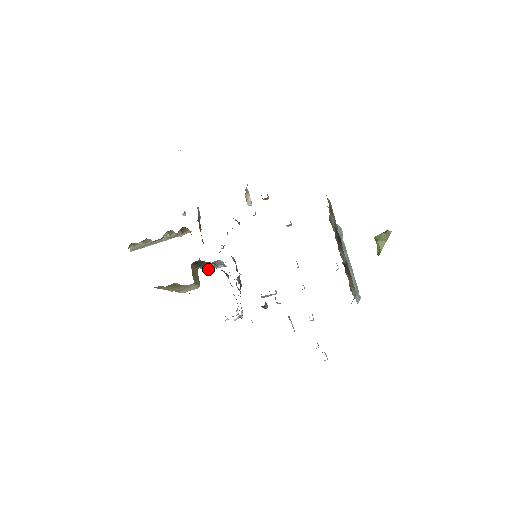
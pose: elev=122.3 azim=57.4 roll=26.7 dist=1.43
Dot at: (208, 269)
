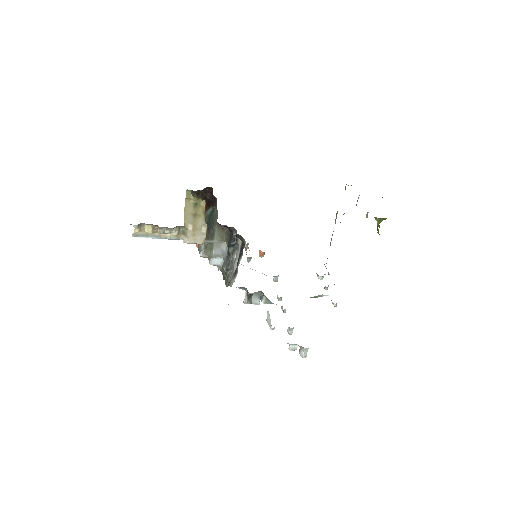
Dot at: (206, 256)
